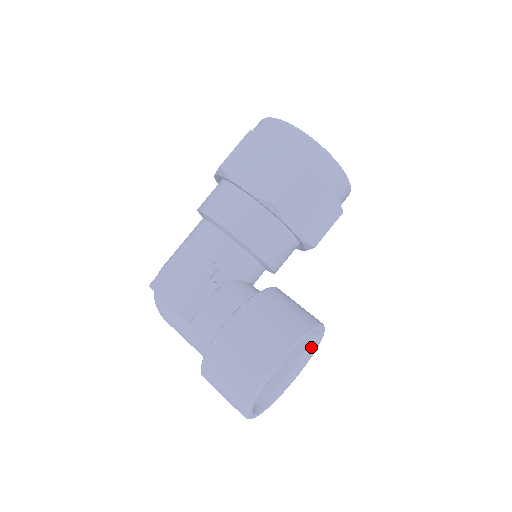
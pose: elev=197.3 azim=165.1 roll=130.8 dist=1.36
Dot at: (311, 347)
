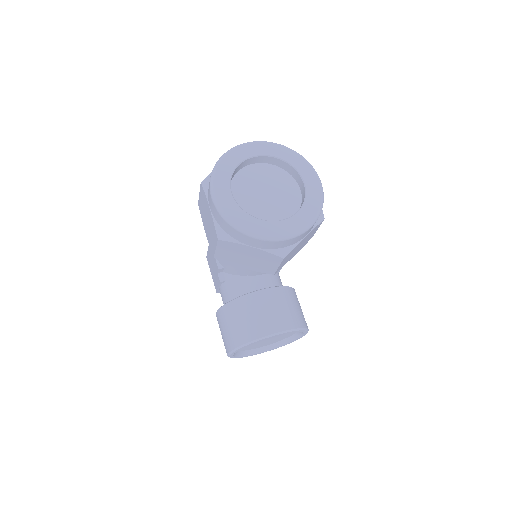
Dot at: occluded
